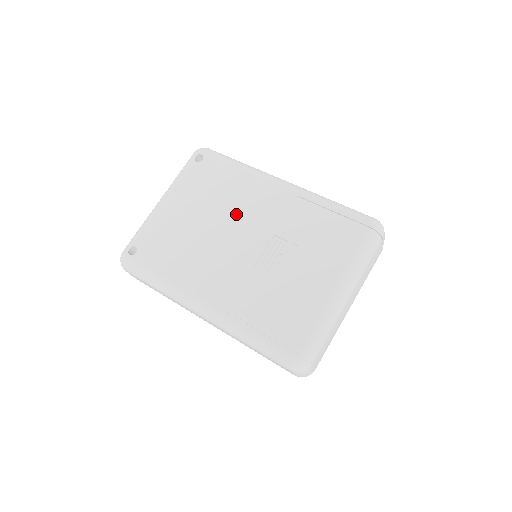
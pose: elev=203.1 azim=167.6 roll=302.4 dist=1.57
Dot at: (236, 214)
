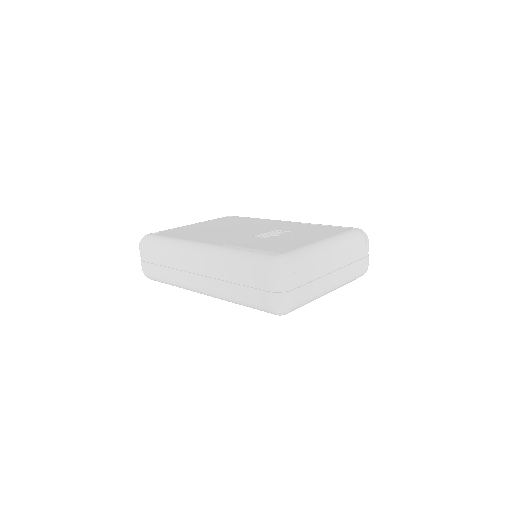
Dot at: (248, 226)
